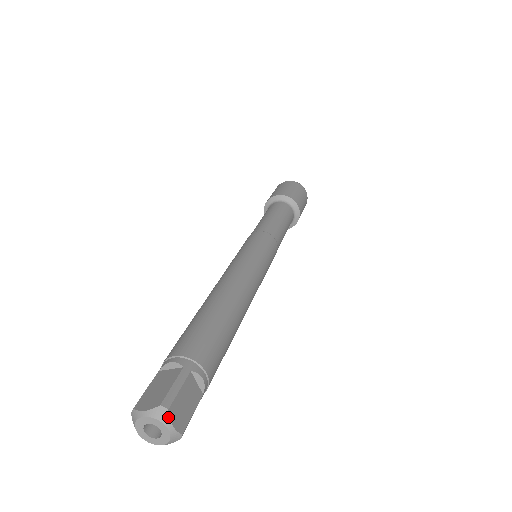
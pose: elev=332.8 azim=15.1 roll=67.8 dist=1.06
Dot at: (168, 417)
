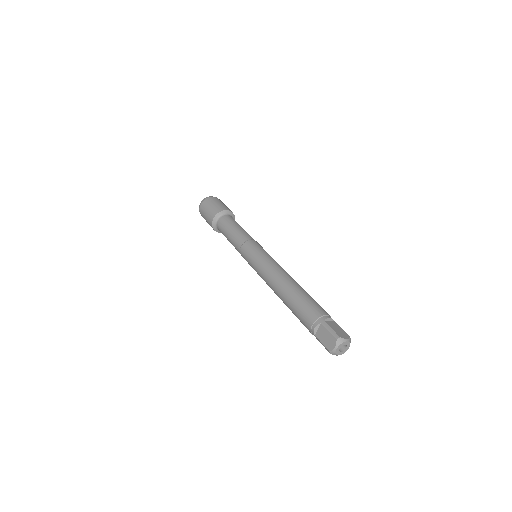
Dot at: occluded
